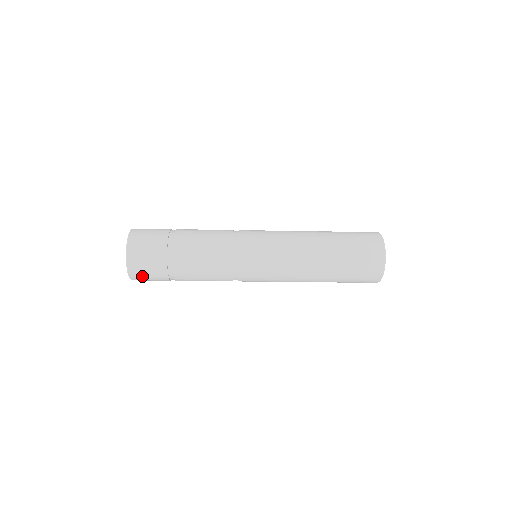
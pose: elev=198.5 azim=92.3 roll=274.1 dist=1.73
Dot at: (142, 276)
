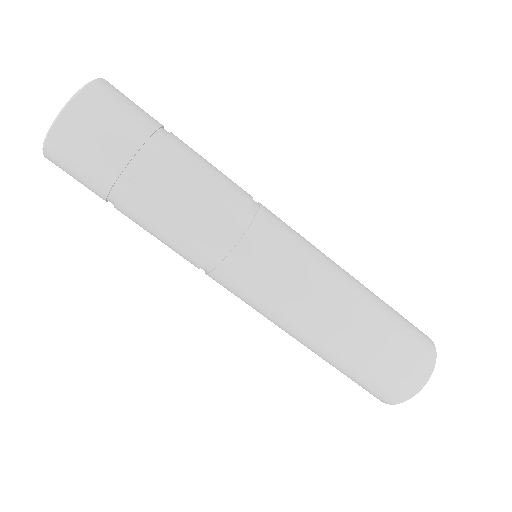
Dot at: (95, 115)
